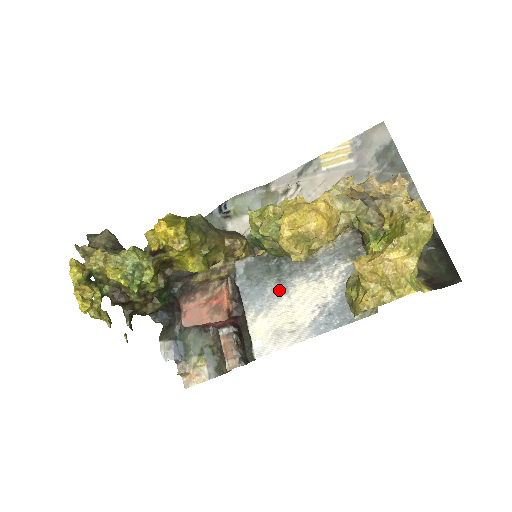
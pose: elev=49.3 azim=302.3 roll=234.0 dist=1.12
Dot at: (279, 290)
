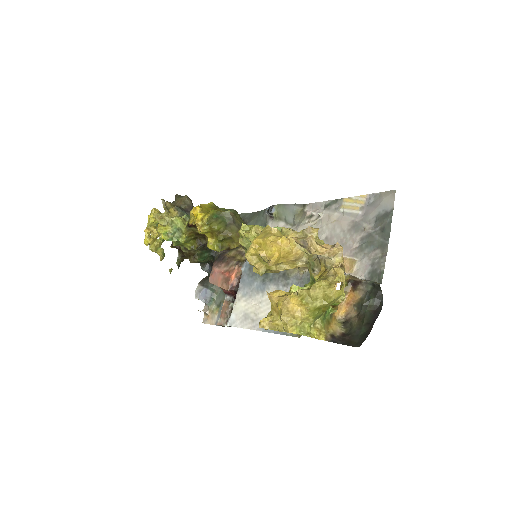
Dot at: (260, 287)
